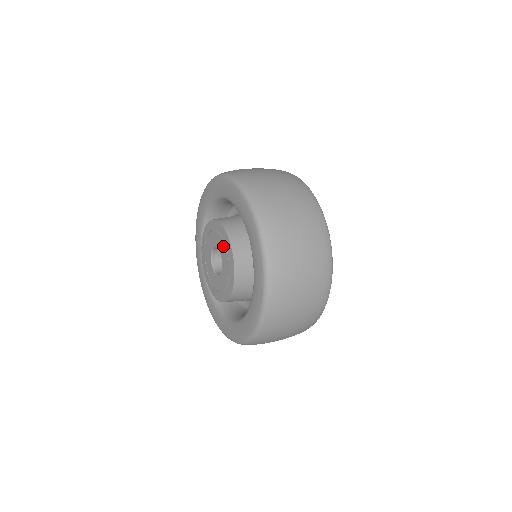
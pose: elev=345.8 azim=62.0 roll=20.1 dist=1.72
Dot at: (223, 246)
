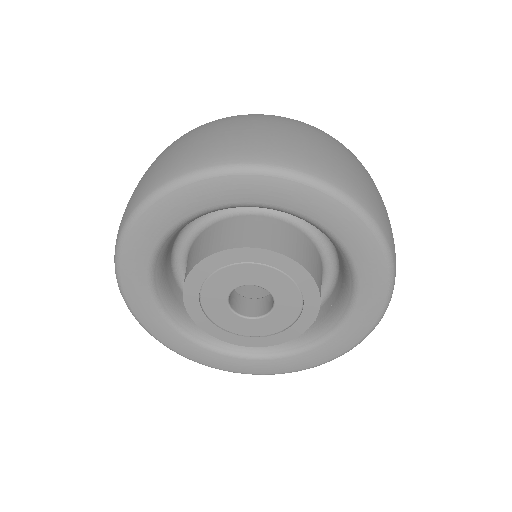
Dot at: (246, 269)
